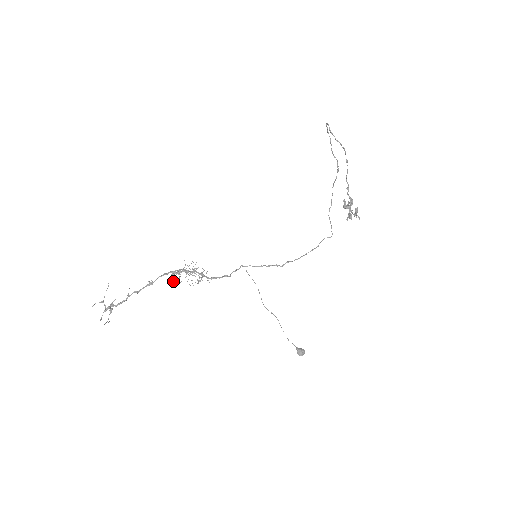
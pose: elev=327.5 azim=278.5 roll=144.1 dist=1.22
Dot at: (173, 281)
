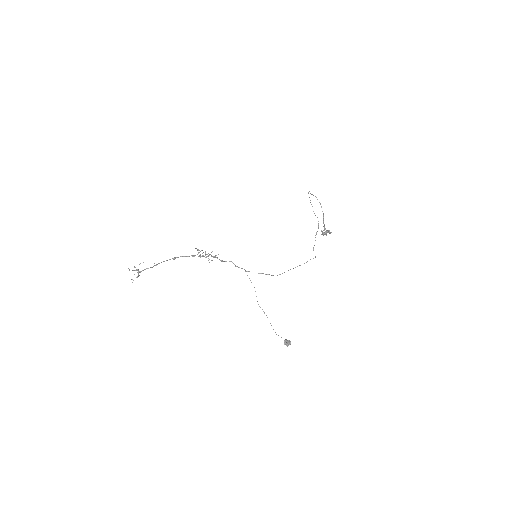
Dot at: occluded
